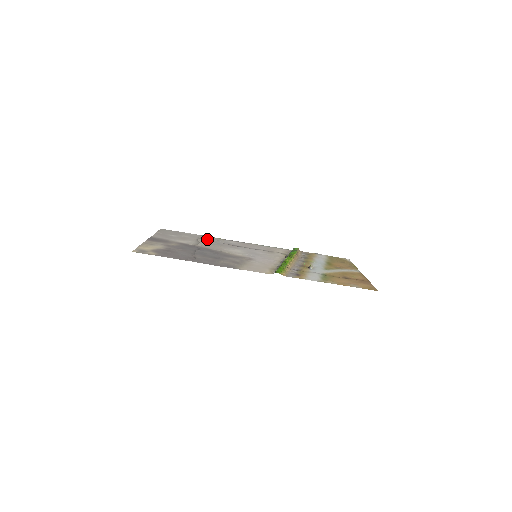
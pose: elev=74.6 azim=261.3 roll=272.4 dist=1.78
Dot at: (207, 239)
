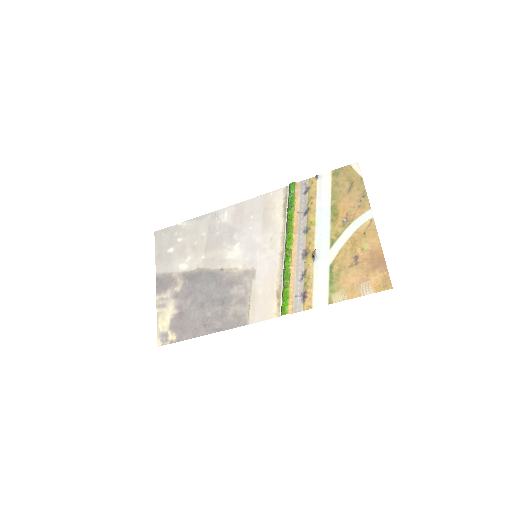
Dot at: (201, 232)
